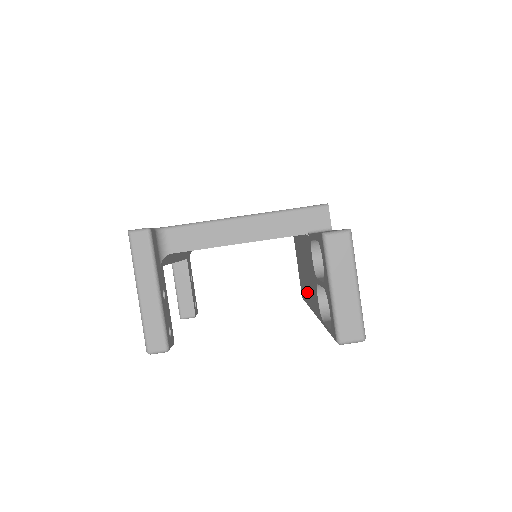
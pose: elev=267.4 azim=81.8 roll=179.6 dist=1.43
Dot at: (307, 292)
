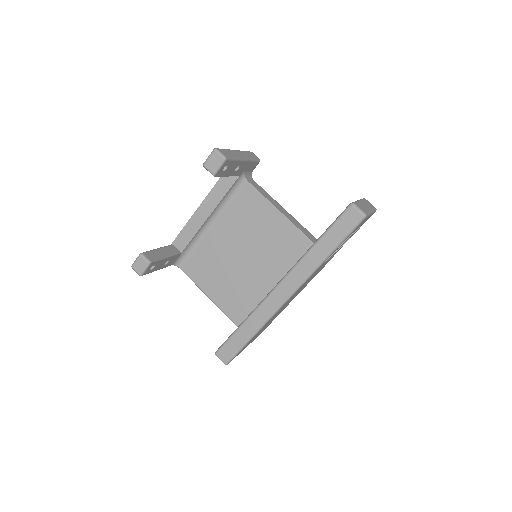
Dot at: occluded
